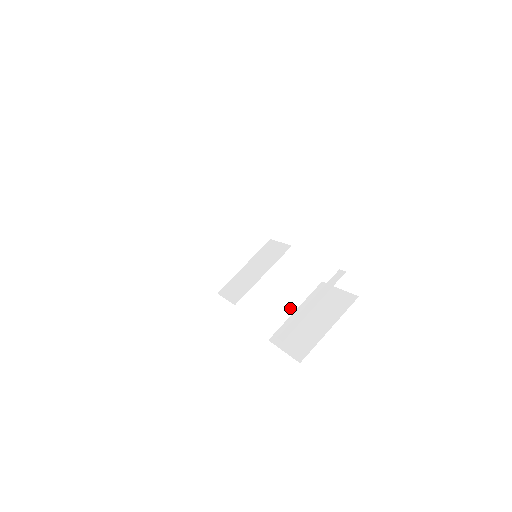
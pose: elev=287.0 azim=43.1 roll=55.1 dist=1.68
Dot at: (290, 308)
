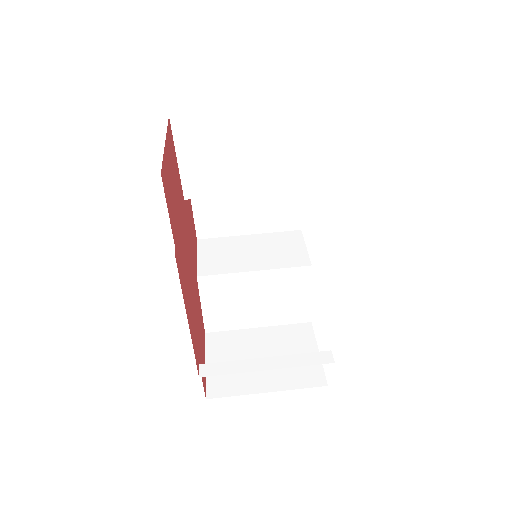
Dot at: (255, 321)
